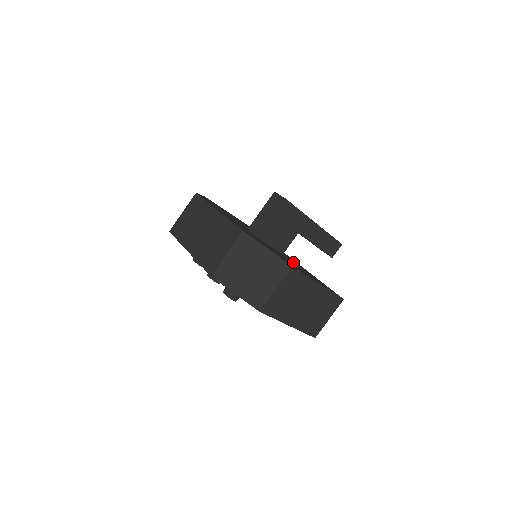
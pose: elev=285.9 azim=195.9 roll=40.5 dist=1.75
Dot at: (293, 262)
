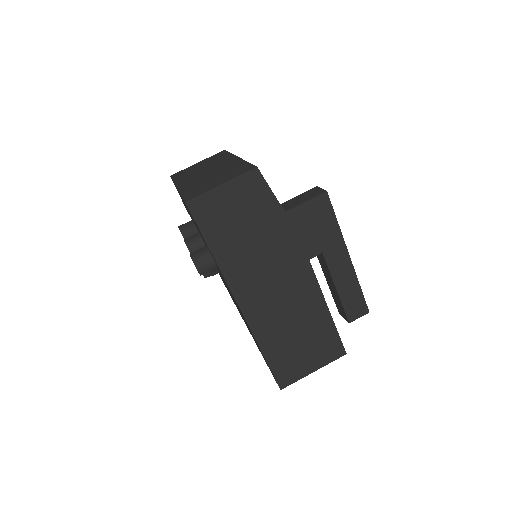
Dot at: occluded
